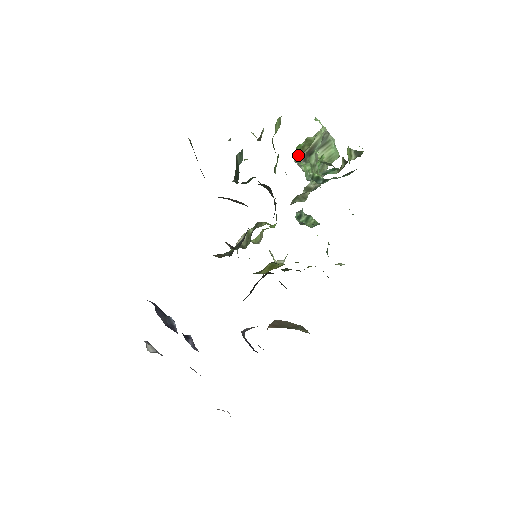
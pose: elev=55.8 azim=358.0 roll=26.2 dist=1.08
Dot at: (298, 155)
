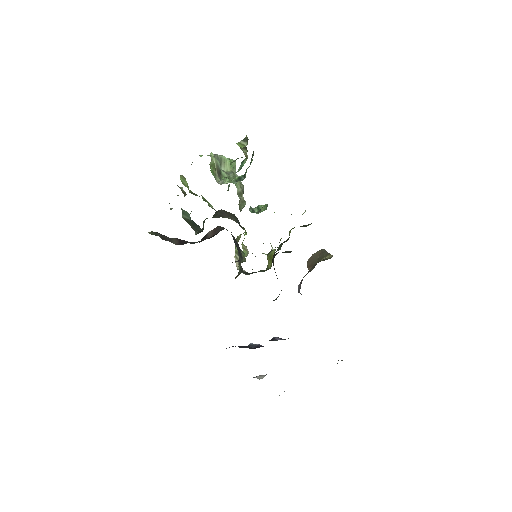
Dot at: (216, 177)
